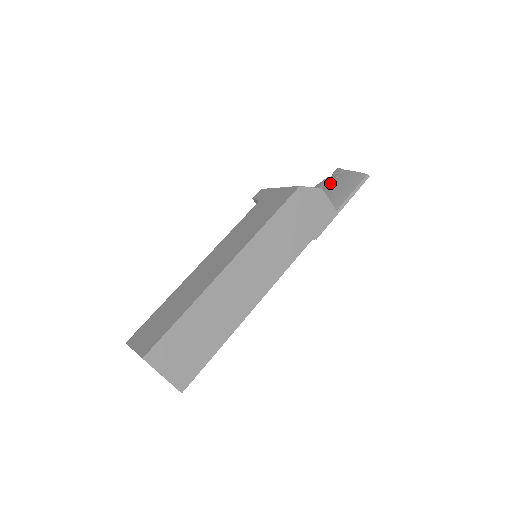
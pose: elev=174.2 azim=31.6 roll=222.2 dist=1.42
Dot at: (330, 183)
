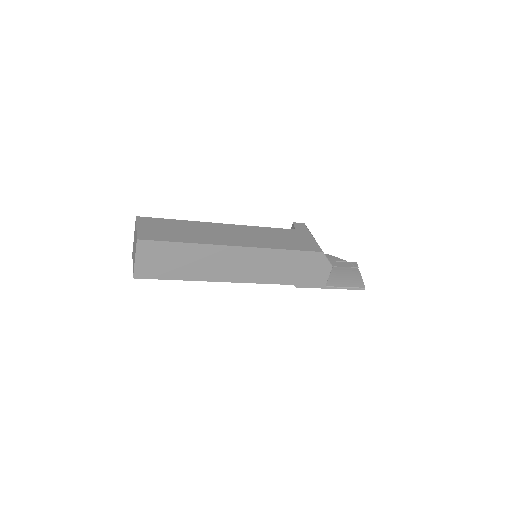
Dot at: (342, 266)
